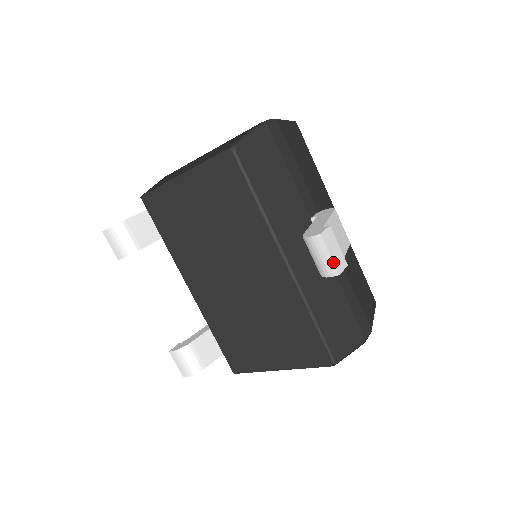
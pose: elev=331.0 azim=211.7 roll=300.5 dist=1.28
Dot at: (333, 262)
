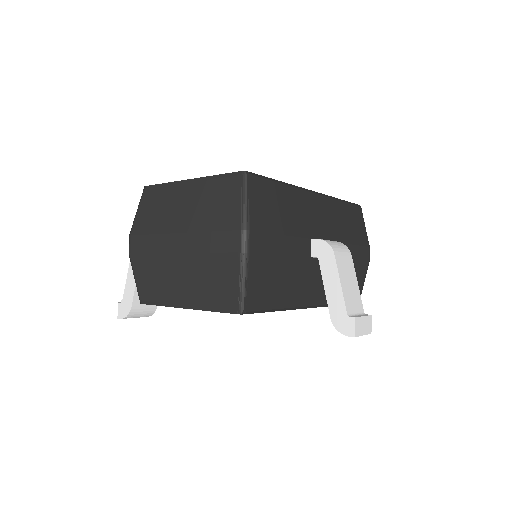
Dot at: occluded
